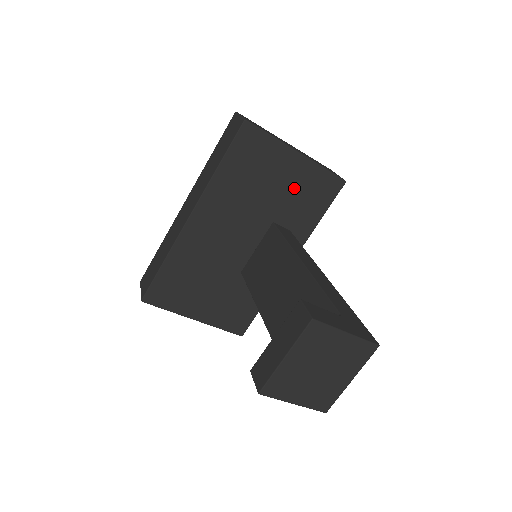
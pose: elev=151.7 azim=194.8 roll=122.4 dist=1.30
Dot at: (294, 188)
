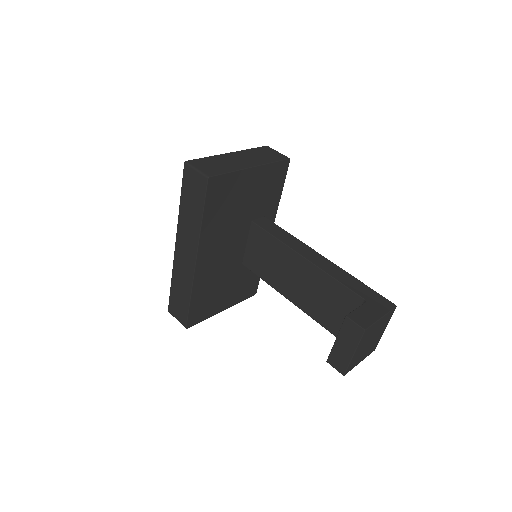
Dot at: (258, 190)
